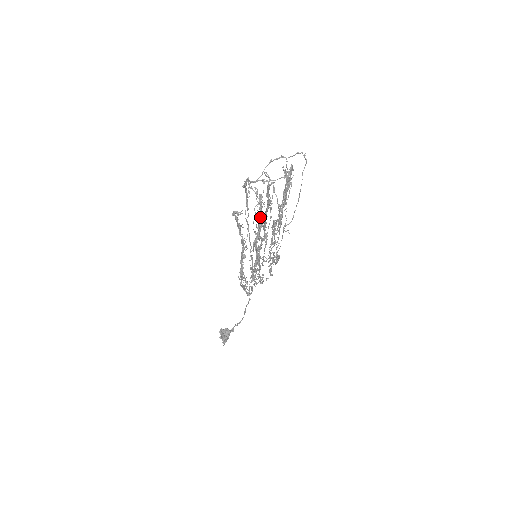
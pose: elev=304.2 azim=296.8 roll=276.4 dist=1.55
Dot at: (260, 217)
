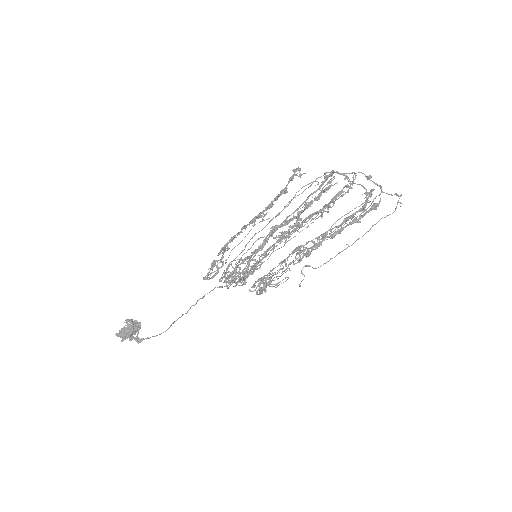
Dot at: (307, 205)
